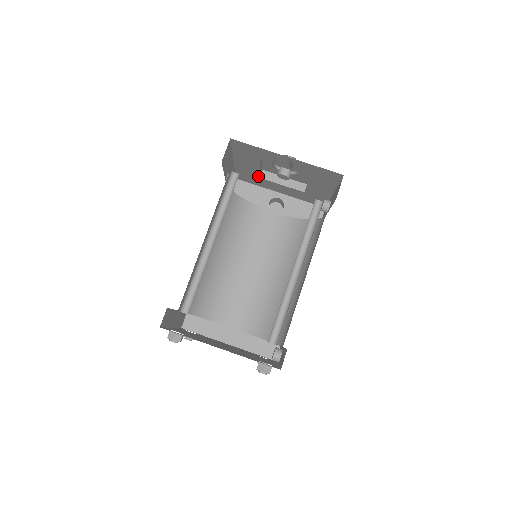
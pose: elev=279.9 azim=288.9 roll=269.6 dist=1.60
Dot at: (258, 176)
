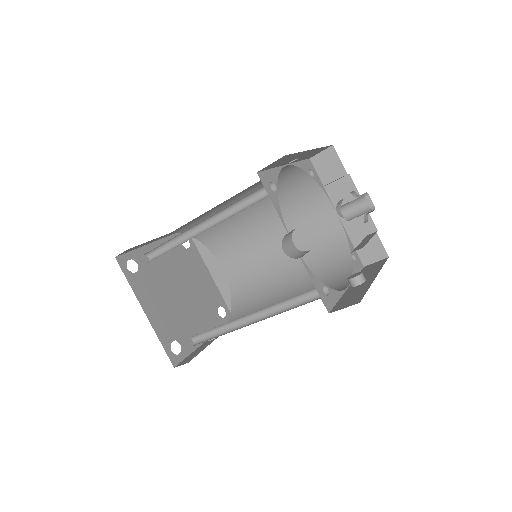
Dot at: occluded
